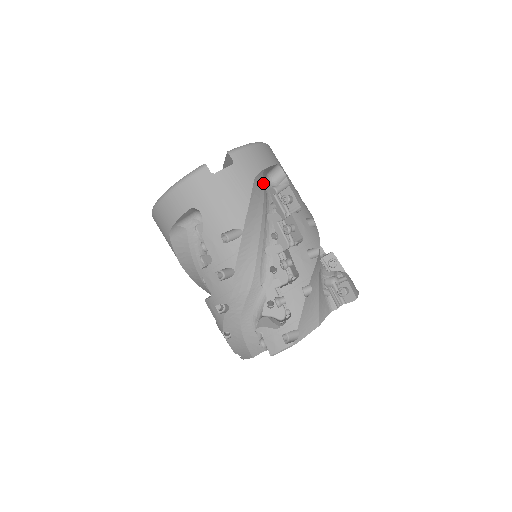
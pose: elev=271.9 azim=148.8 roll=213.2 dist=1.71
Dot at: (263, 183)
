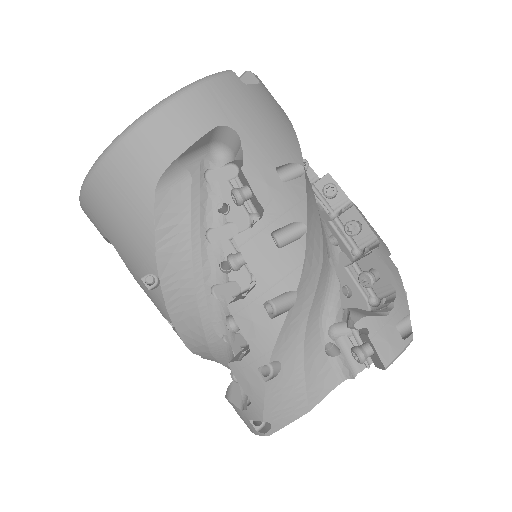
Dot at: occluded
